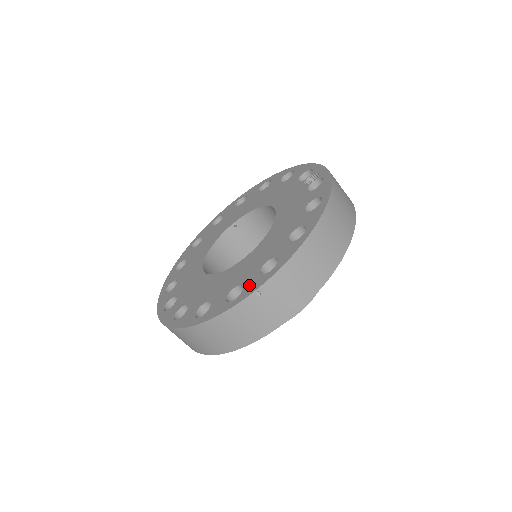
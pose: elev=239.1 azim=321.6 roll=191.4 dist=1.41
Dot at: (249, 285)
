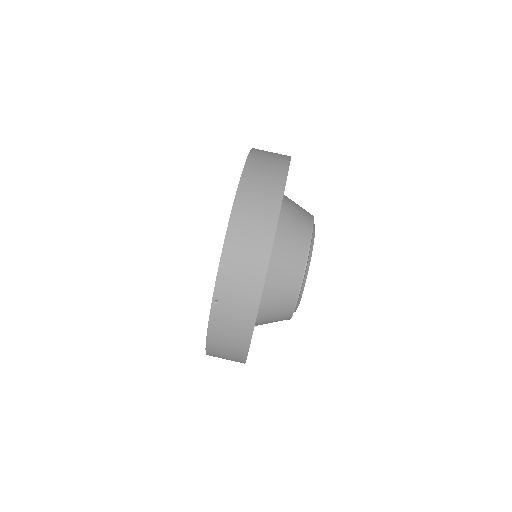
Dot at: occluded
